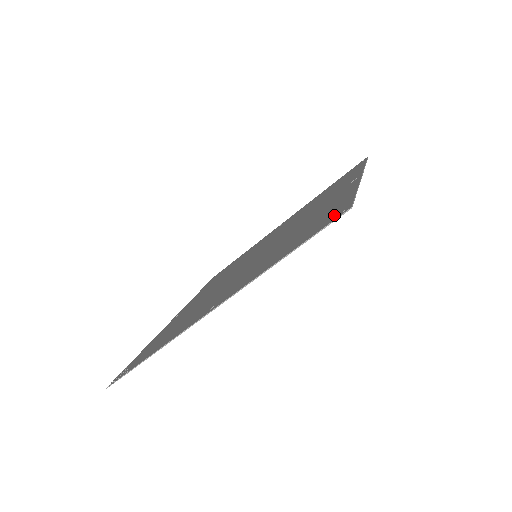
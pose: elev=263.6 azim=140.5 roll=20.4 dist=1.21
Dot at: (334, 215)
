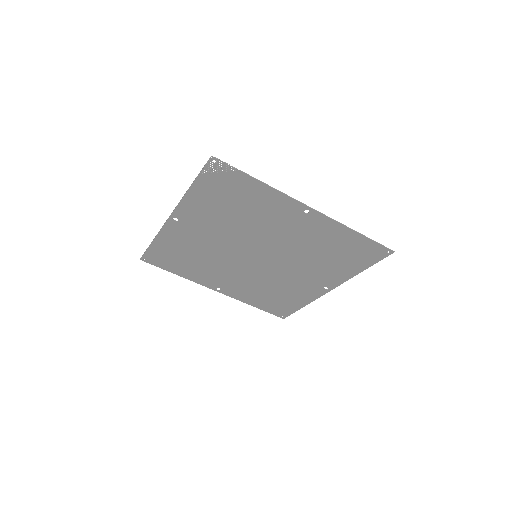
Dot at: (376, 252)
